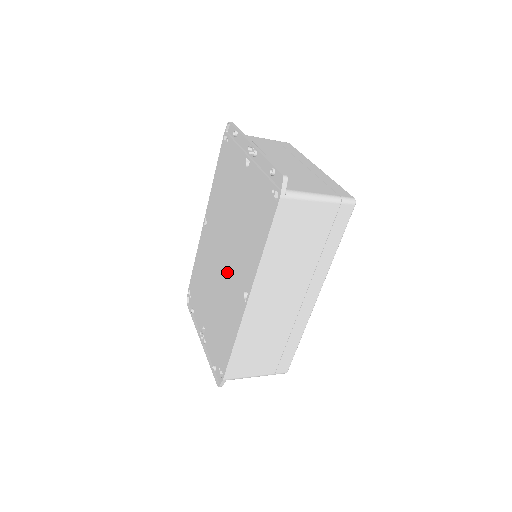
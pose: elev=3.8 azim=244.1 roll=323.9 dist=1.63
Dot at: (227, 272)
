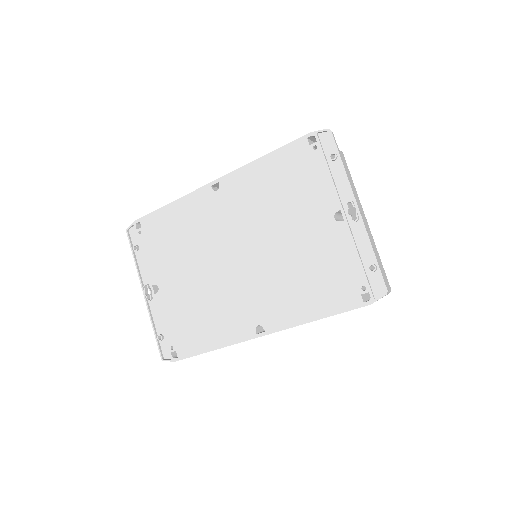
Dot at: (236, 280)
